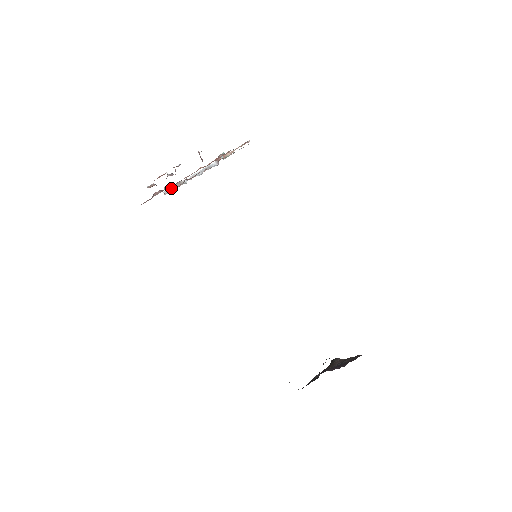
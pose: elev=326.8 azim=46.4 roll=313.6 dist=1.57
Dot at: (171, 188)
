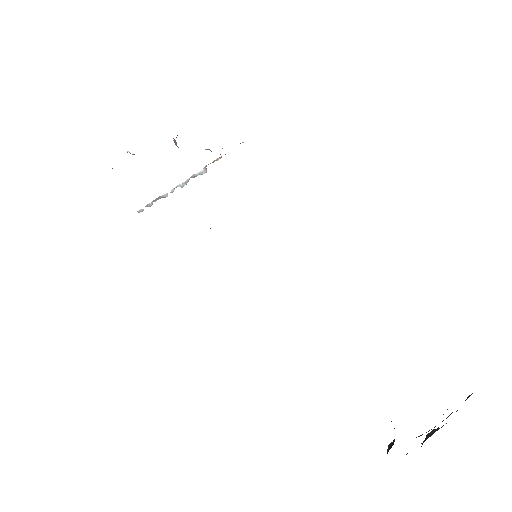
Dot at: (147, 205)
